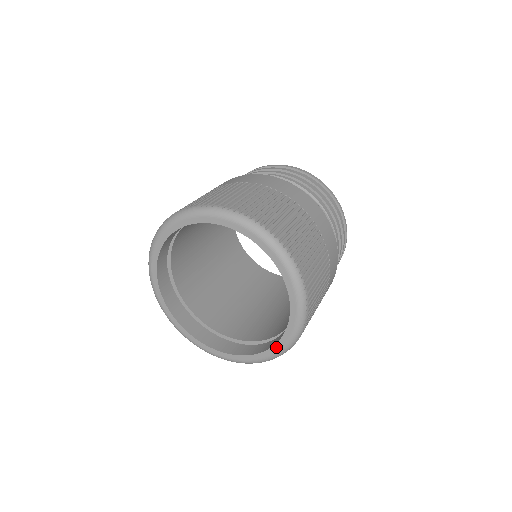
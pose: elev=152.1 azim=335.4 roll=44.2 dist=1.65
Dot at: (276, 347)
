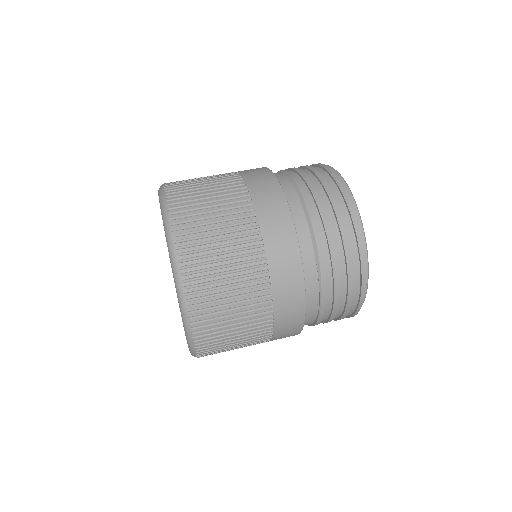
Dot at: occluded
